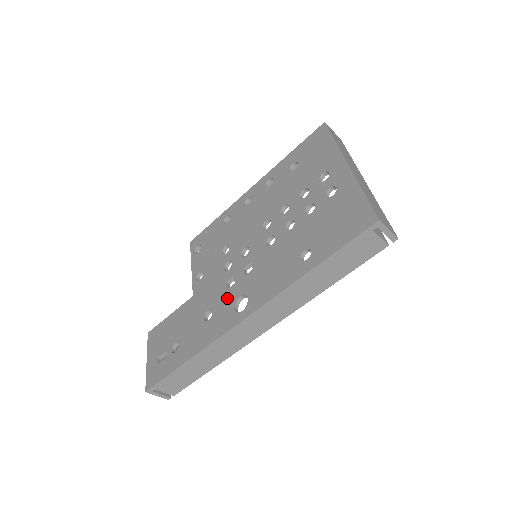
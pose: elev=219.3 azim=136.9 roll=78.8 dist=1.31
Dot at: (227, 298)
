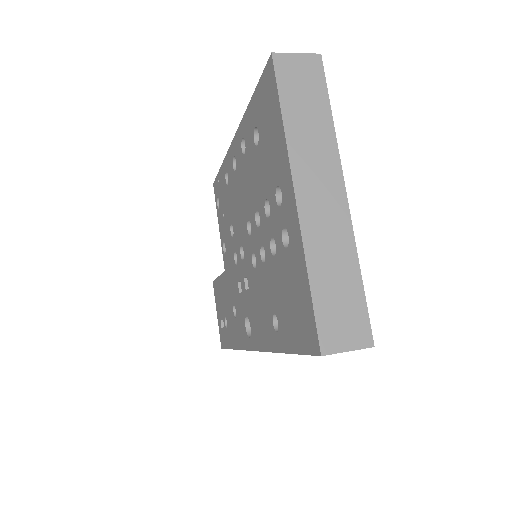
Dot at: (240, 306)
